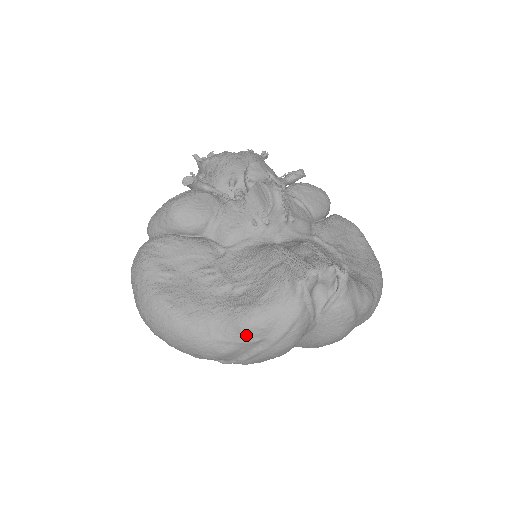
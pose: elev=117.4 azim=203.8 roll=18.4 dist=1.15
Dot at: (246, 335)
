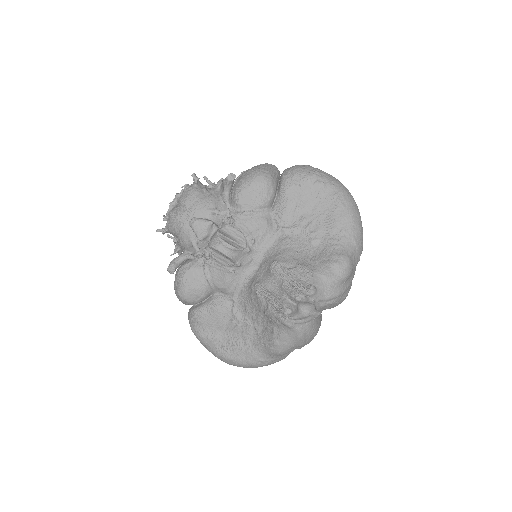
Dot at: (284, 354)
